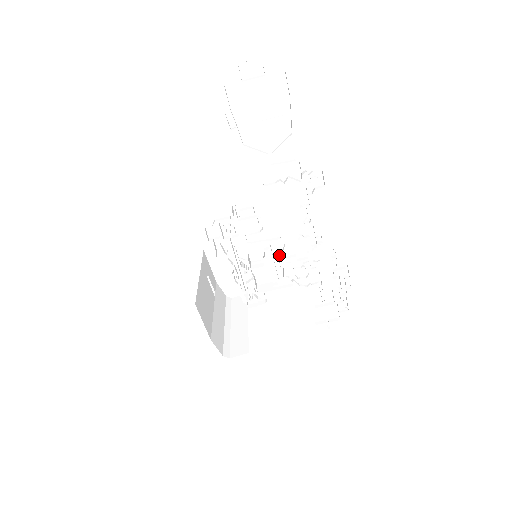
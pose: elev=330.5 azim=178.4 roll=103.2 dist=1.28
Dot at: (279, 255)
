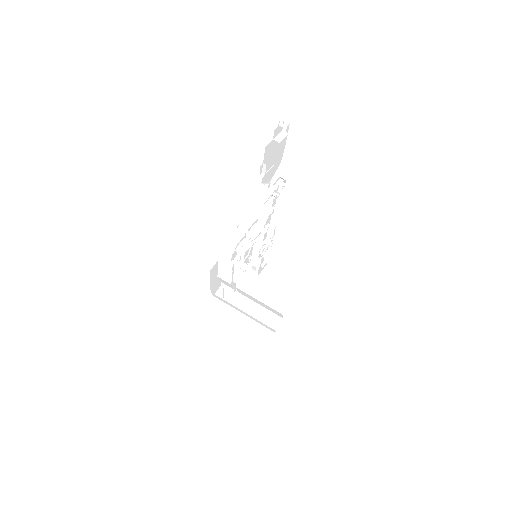
Dot at: occluded
